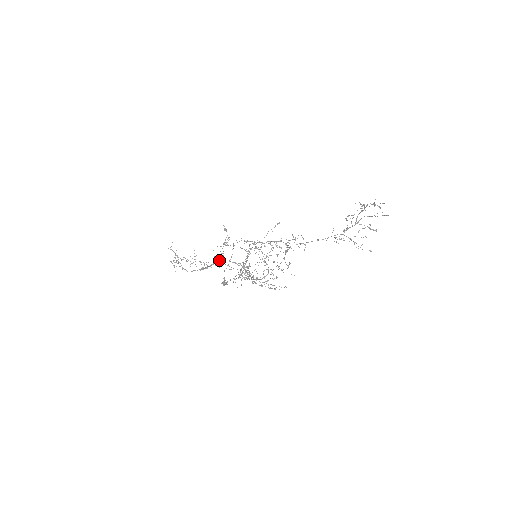
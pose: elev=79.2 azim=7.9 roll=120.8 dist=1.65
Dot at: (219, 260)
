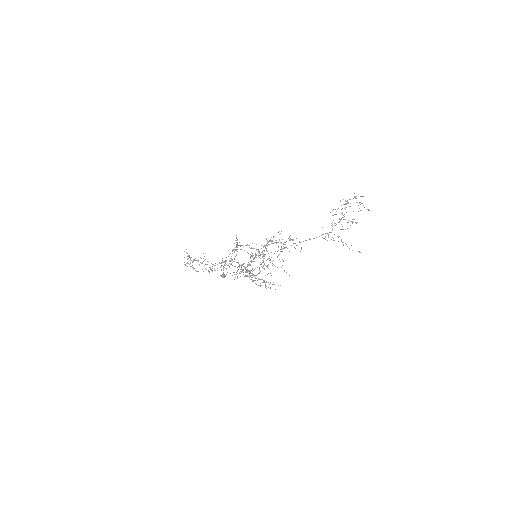
Dot at: (226, 264)
